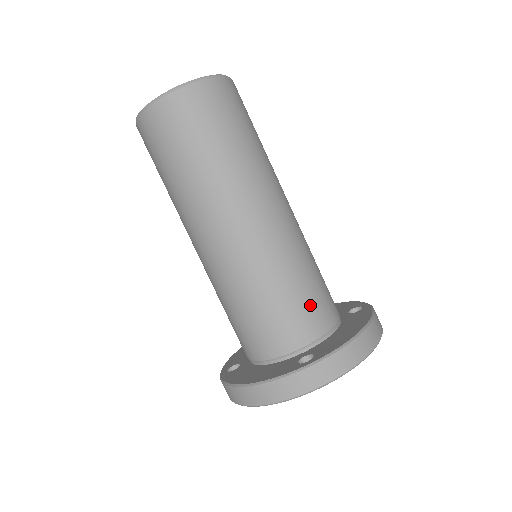
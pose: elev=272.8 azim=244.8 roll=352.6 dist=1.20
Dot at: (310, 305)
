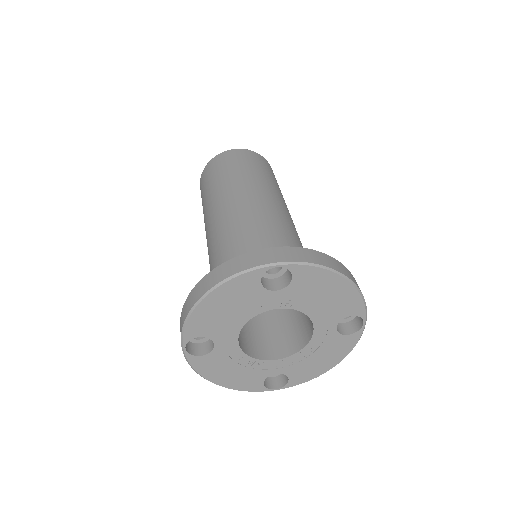
Dot at: occluded
